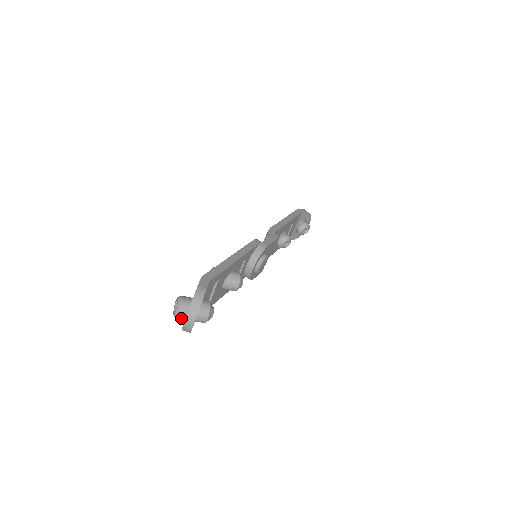
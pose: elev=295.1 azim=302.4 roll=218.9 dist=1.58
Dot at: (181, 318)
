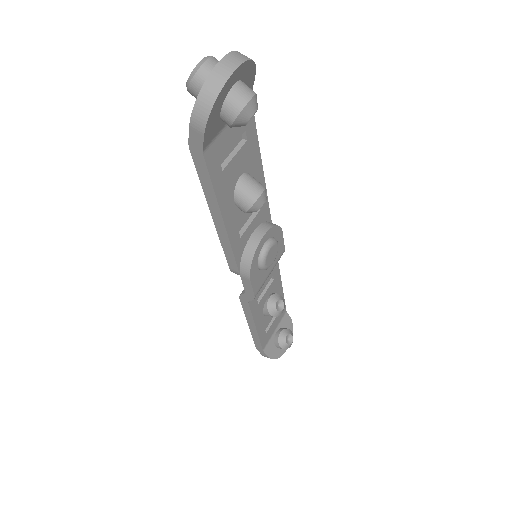
Dot at: (206, 75)
